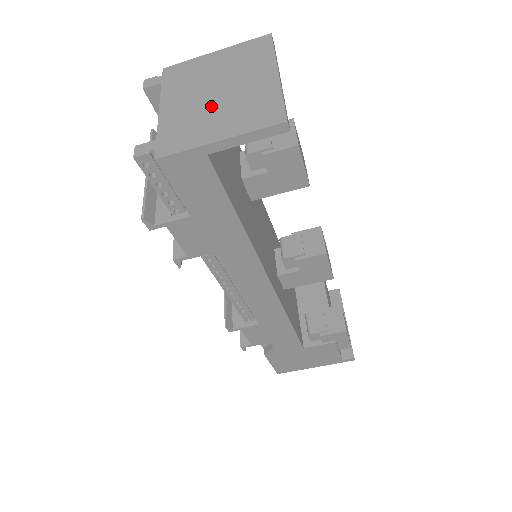
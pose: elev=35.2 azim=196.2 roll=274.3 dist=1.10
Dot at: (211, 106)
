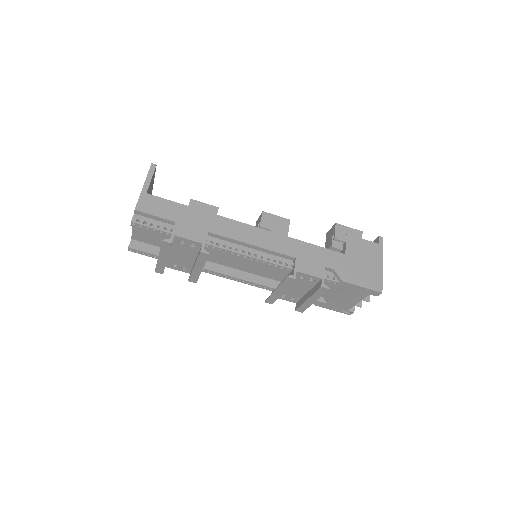
Dot at: occluded
